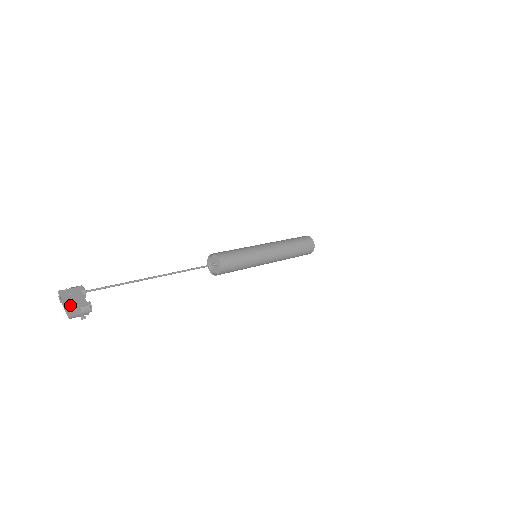
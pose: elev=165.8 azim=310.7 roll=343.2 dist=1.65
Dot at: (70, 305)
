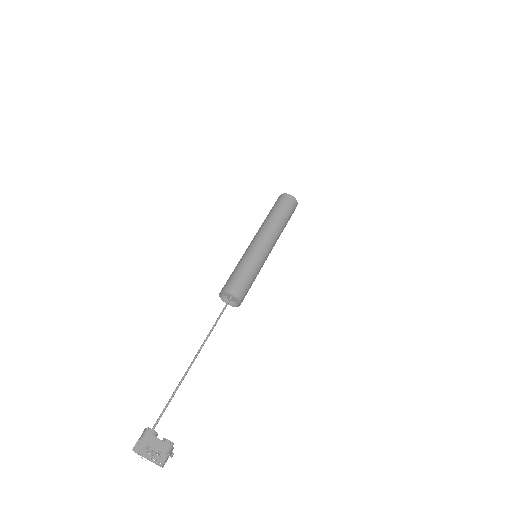
Dot at: (153, 456)
